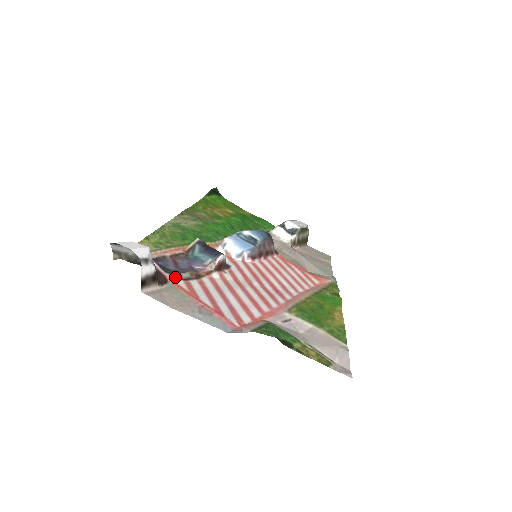
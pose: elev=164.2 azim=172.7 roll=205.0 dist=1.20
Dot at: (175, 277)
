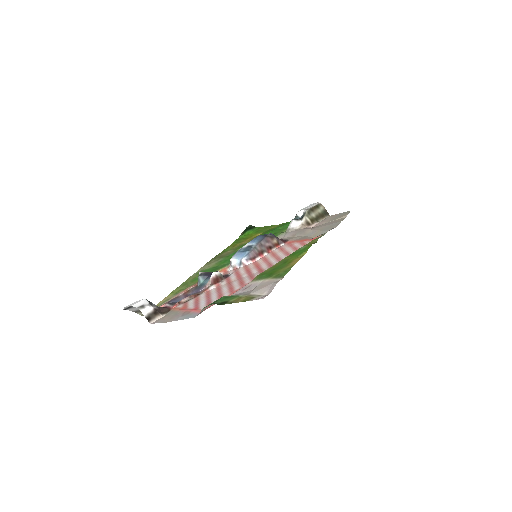
Dot at: (176, 305)
